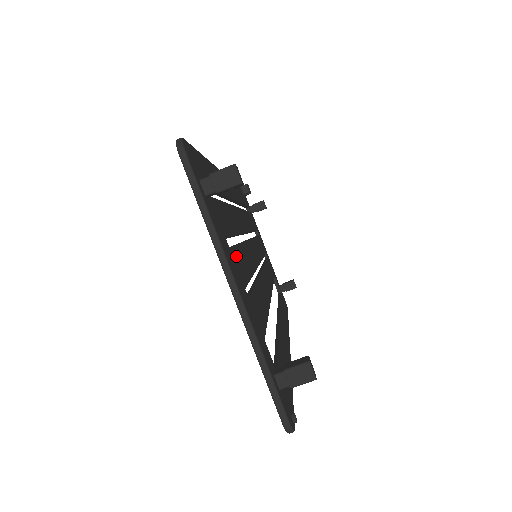
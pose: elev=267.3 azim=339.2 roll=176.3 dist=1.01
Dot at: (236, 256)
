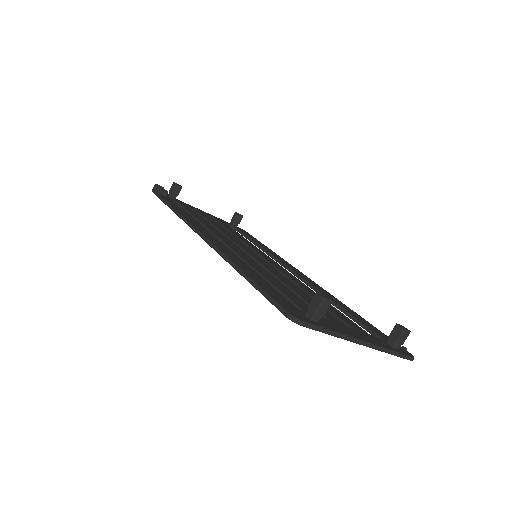
Dot at: occluded
